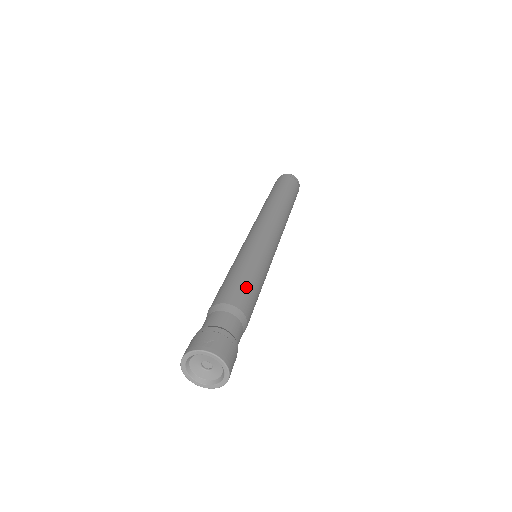
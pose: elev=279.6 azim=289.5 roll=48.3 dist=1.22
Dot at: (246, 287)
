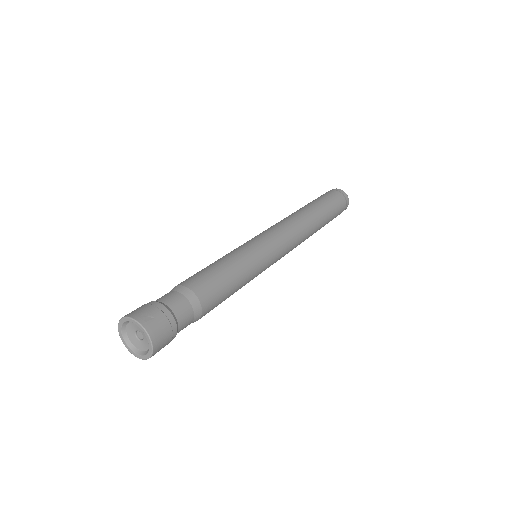
Dot at: (220, 282)
